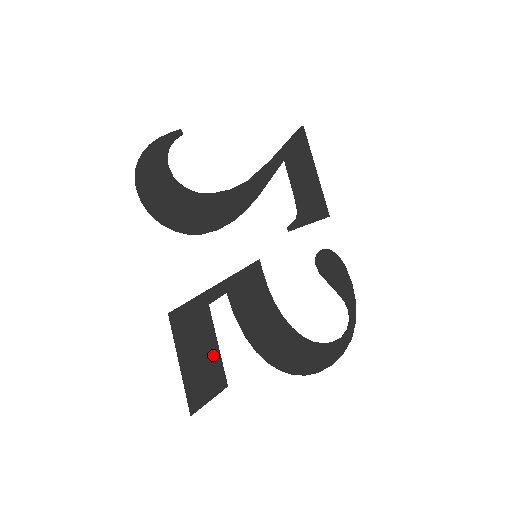
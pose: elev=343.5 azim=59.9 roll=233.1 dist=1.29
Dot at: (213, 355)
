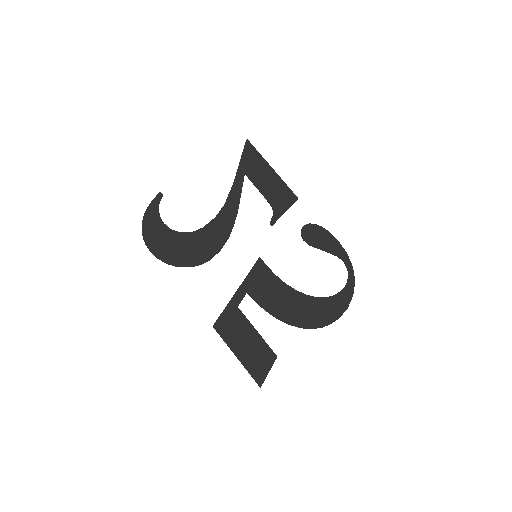
Dot at: (257, 340)
